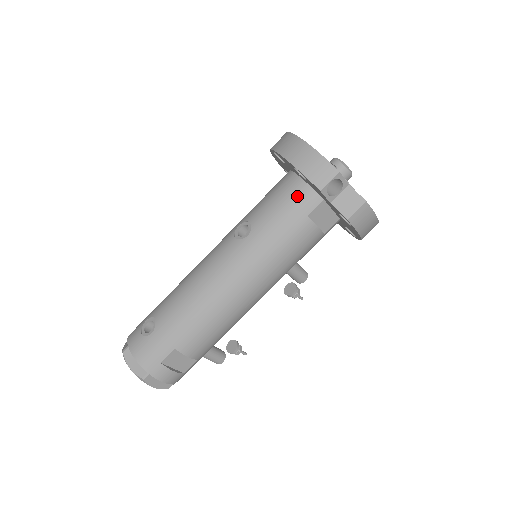
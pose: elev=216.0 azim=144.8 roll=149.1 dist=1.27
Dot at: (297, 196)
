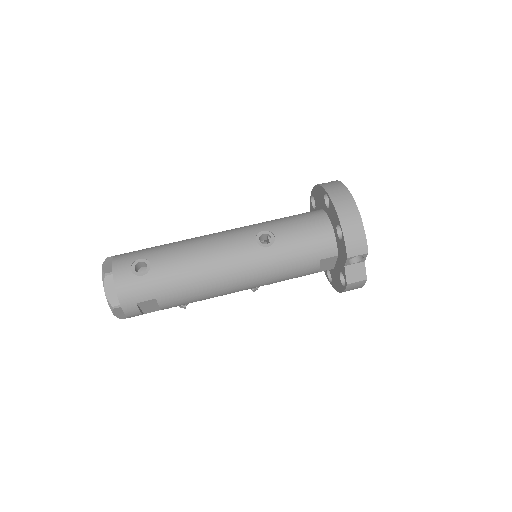
Dot at: (323, 242)
